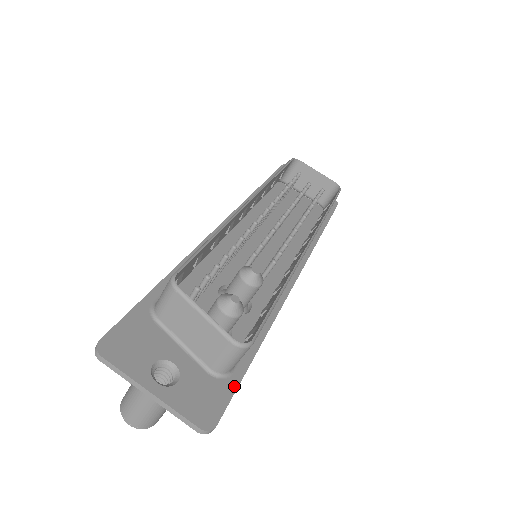
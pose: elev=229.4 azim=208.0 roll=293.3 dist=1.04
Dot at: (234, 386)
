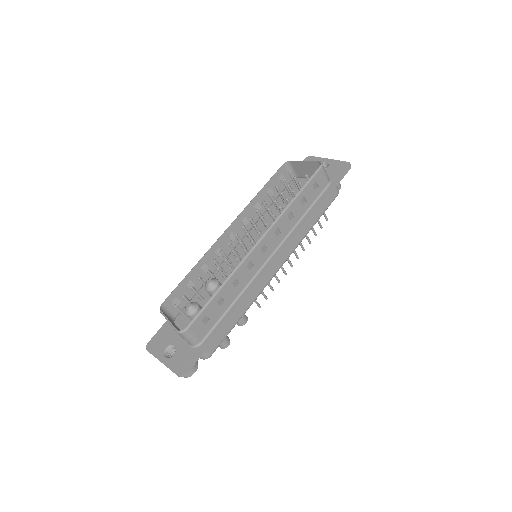
Dot at: (200, 350)
